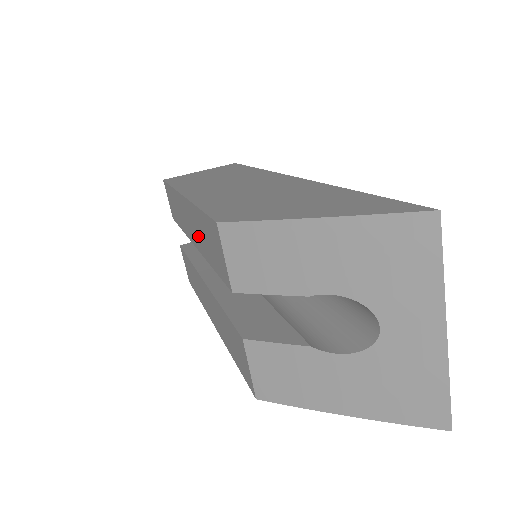
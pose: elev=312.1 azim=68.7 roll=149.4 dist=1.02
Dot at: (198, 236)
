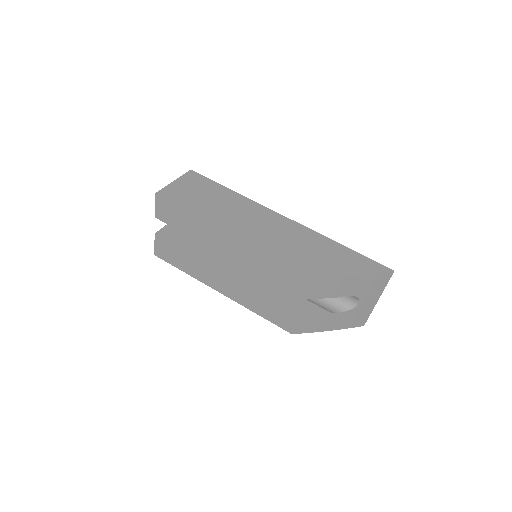
Dot at: (252, 261)
